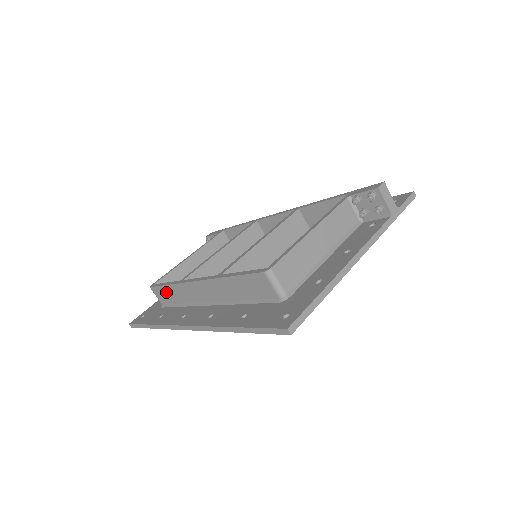
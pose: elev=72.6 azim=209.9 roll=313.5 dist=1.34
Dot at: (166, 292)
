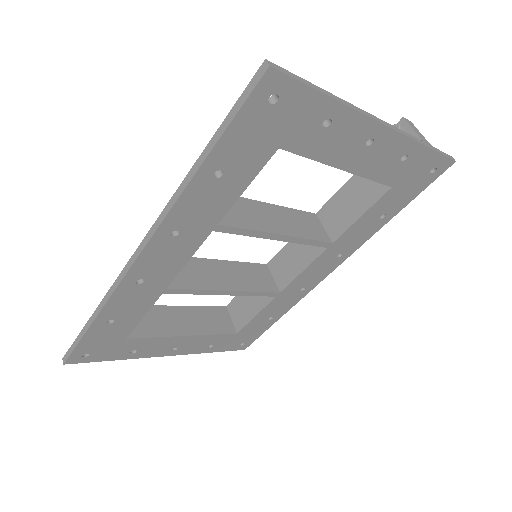
Dot at: occluded
